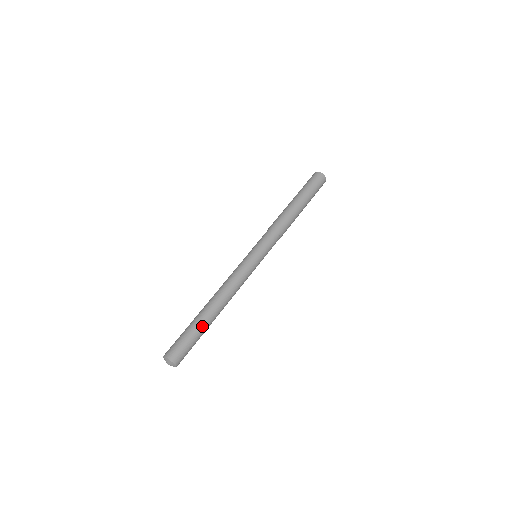
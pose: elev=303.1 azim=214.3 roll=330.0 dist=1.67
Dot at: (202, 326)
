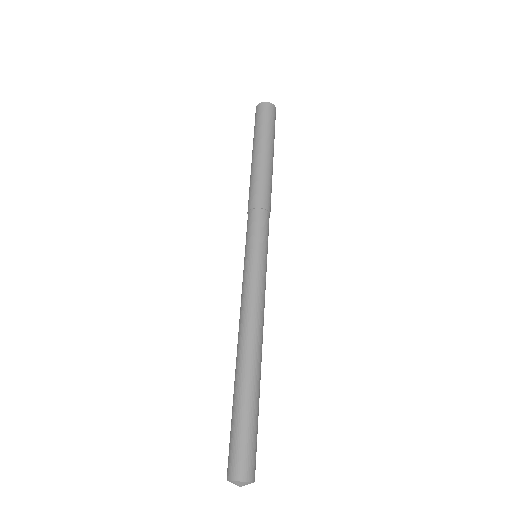
Dot at: (254, 400)
